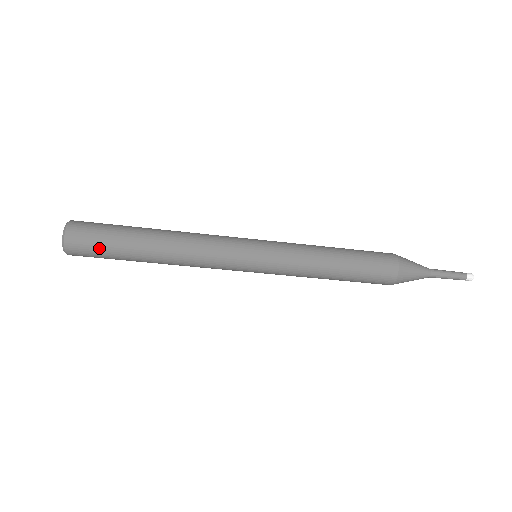
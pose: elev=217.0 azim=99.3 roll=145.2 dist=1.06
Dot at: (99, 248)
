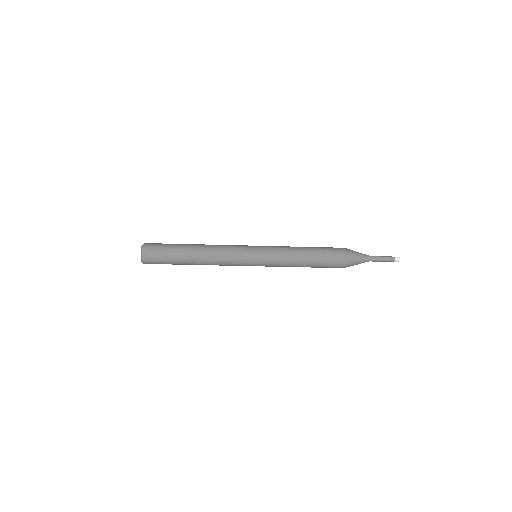
Dot at: (162, 256)
